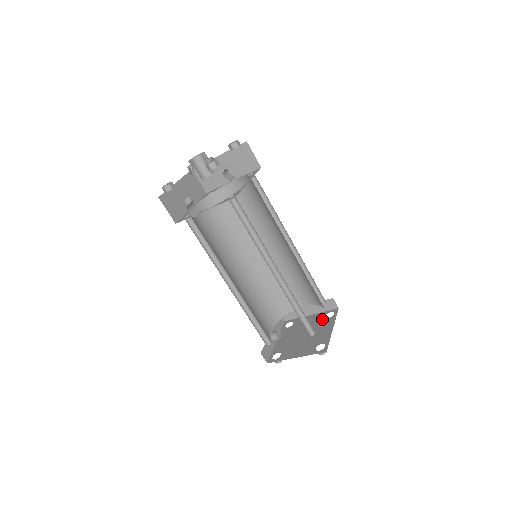
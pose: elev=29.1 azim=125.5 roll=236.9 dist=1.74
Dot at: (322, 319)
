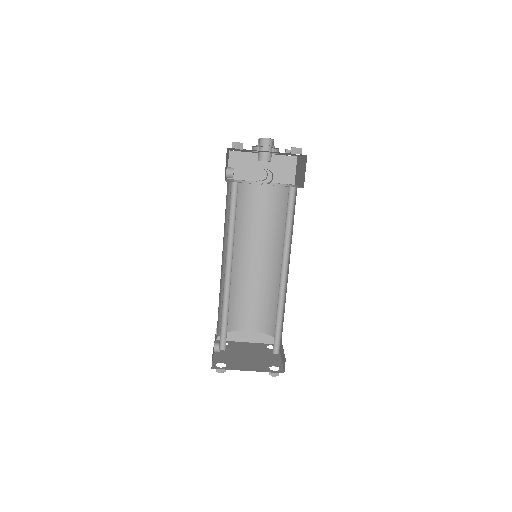
Dot at: (264, 348)
